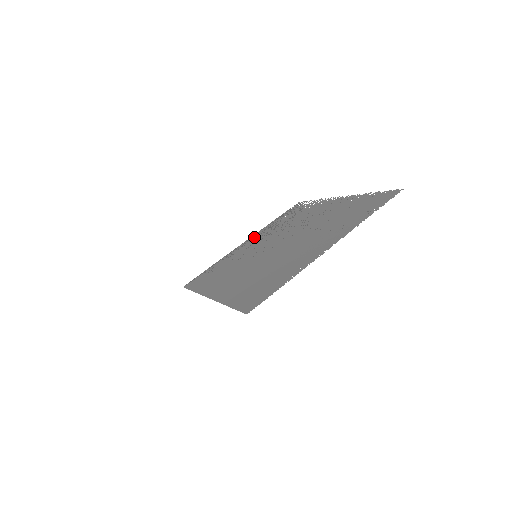
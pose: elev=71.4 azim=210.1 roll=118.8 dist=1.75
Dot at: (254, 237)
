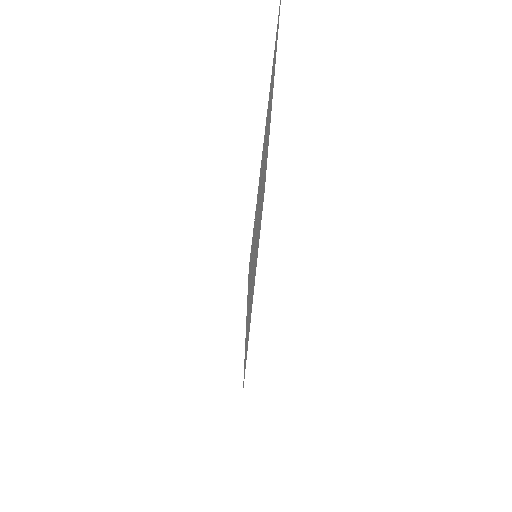
Dot at: occluded
